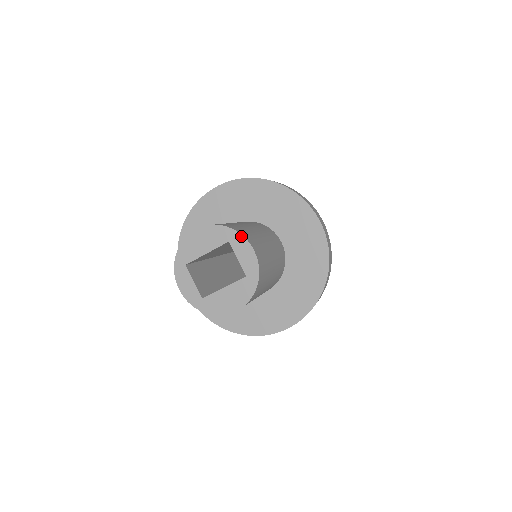
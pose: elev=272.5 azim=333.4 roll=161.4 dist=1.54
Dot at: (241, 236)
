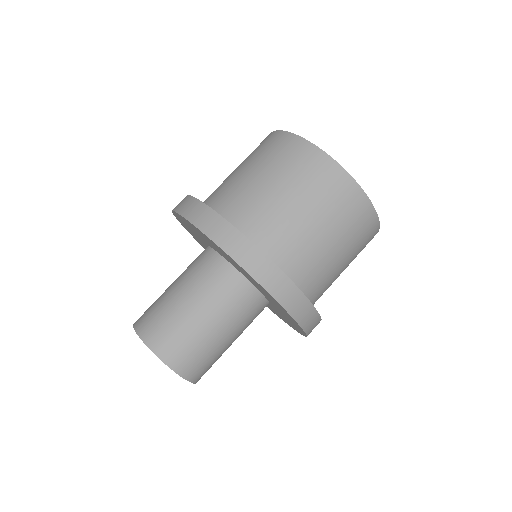
Dot at: (175, 372)
